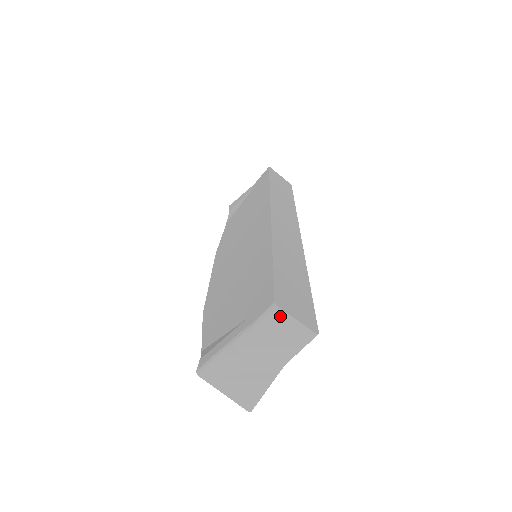
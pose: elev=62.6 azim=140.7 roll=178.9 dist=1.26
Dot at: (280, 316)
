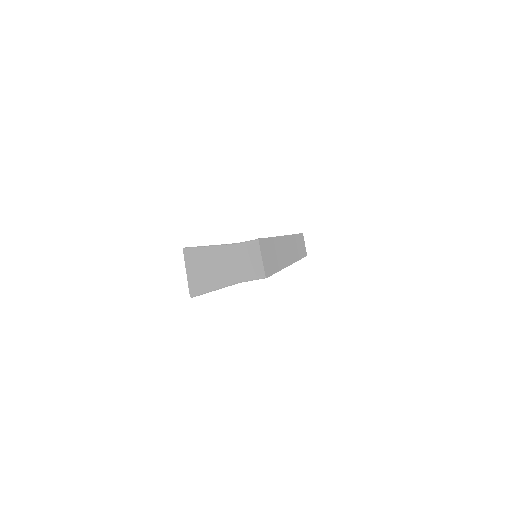
Dot at: (255, 249)
